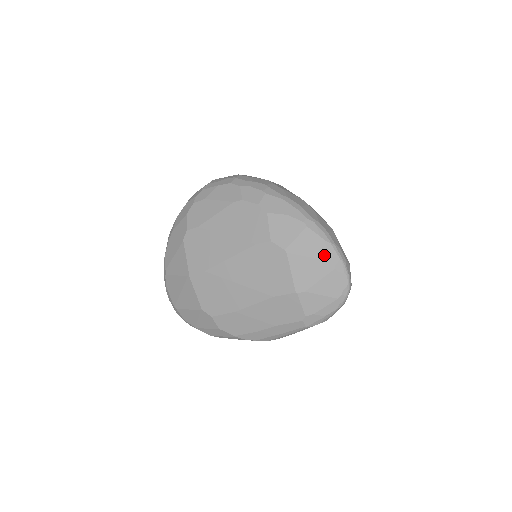
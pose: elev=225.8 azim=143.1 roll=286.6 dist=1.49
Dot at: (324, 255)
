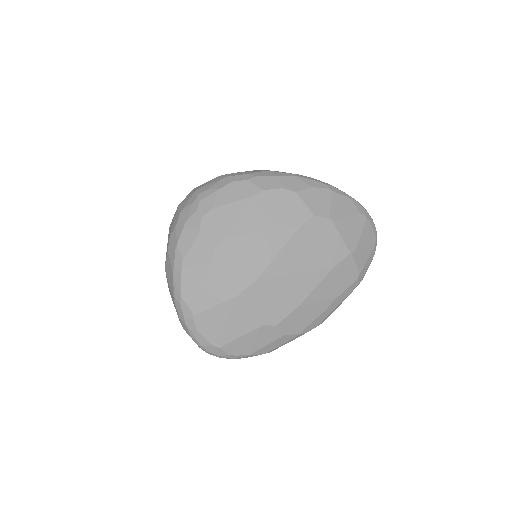
Dot at: (356, 210)
